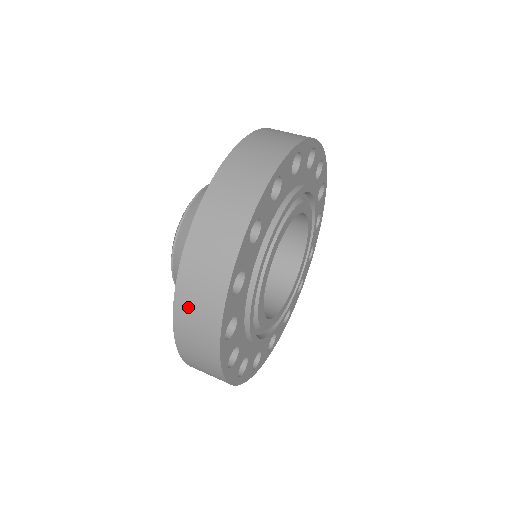
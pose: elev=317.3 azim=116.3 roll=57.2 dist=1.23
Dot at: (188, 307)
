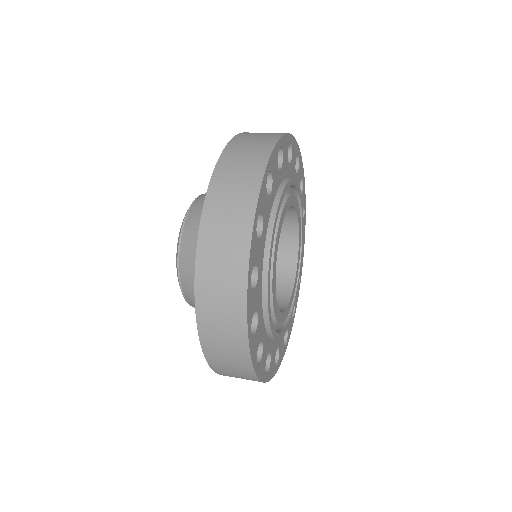
Dot at: (212, 251)
